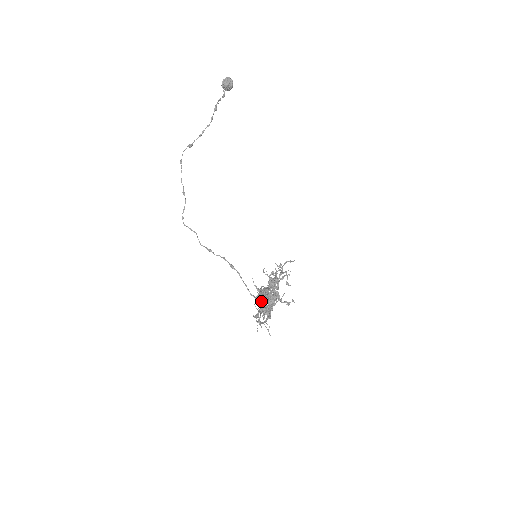
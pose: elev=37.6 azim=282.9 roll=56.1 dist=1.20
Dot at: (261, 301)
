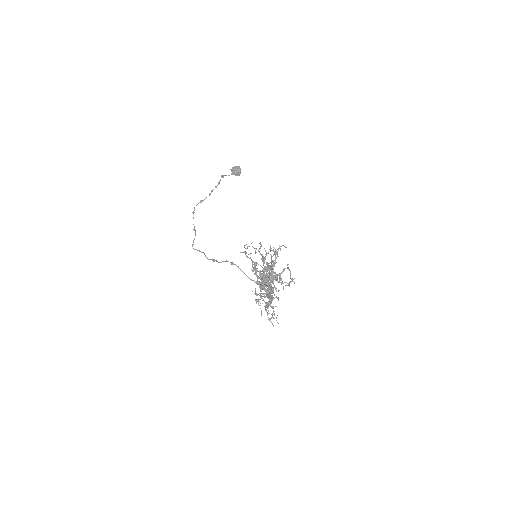
Dot at: occluded
